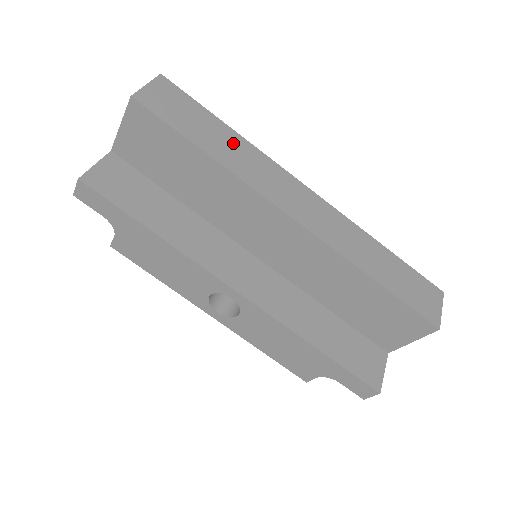
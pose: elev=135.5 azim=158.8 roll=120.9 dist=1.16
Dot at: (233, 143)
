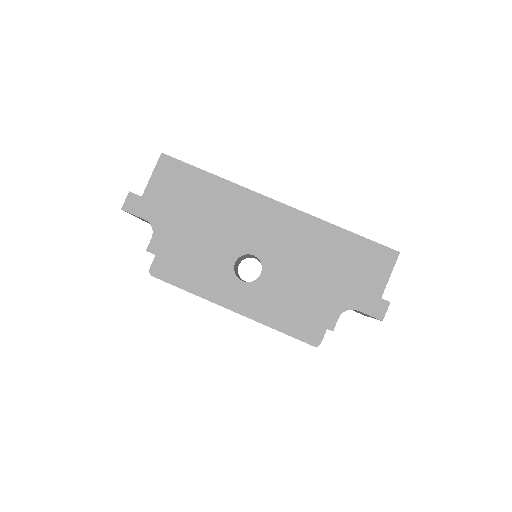
Dot at: occluded
